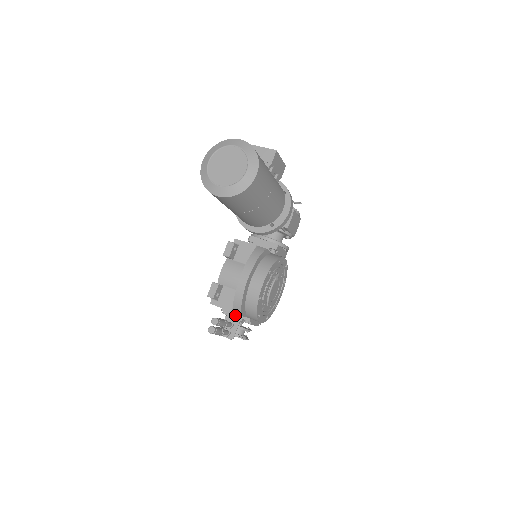
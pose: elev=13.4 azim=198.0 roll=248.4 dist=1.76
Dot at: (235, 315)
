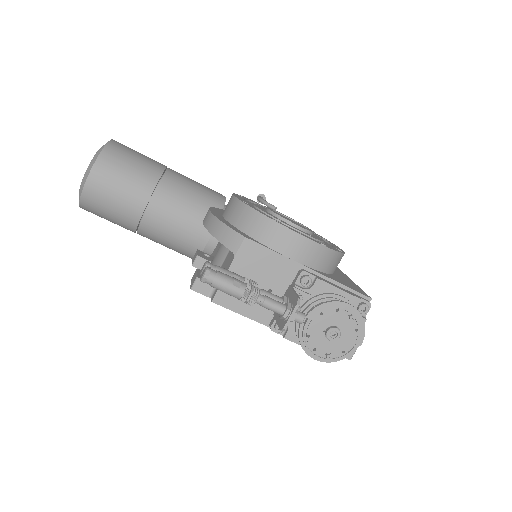
Dot at: occluded
